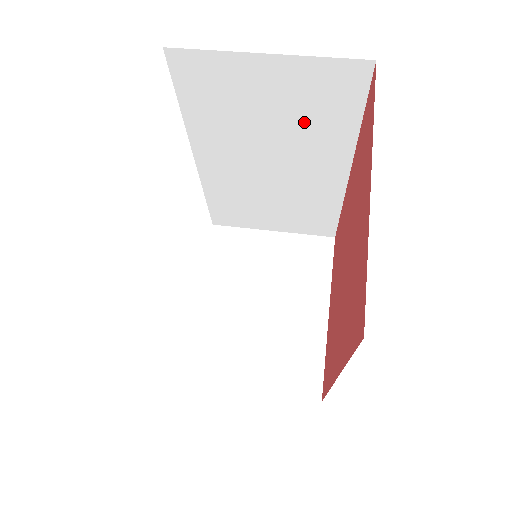
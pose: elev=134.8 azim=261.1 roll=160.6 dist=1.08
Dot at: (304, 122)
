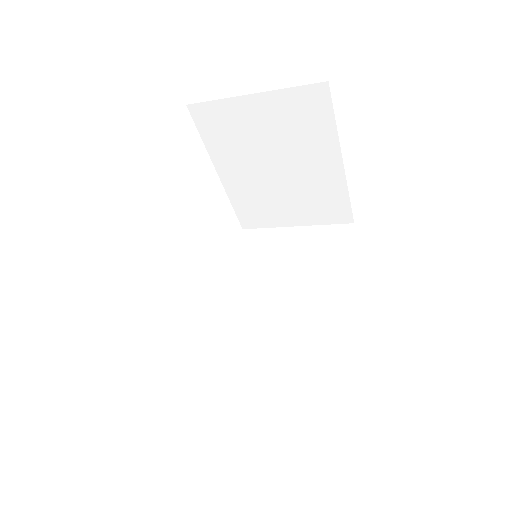
Dot at: (312, 265)
